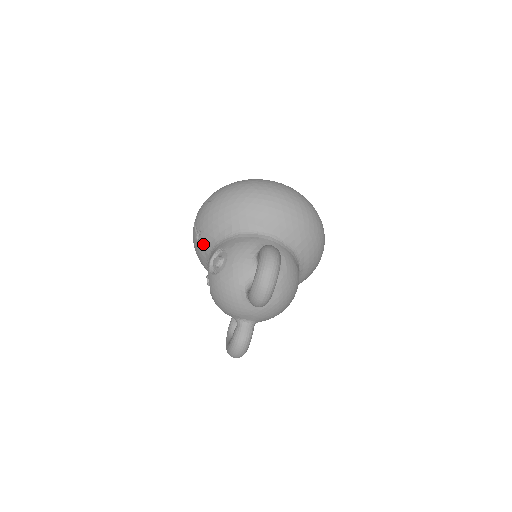
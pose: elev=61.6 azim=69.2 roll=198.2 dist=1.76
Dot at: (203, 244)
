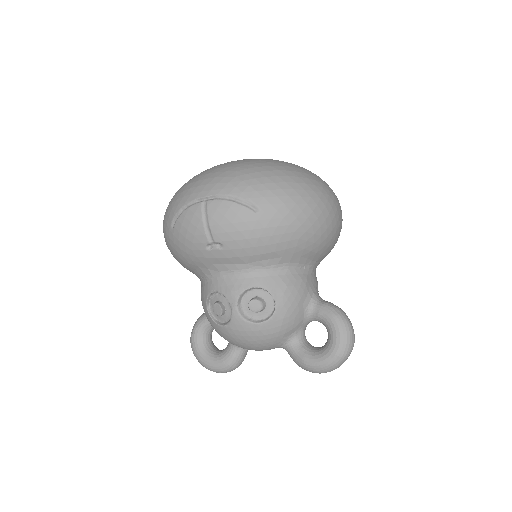
Dot at: (218, 259)
